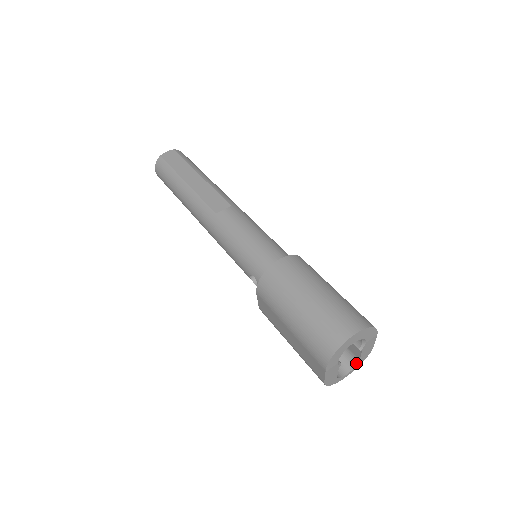
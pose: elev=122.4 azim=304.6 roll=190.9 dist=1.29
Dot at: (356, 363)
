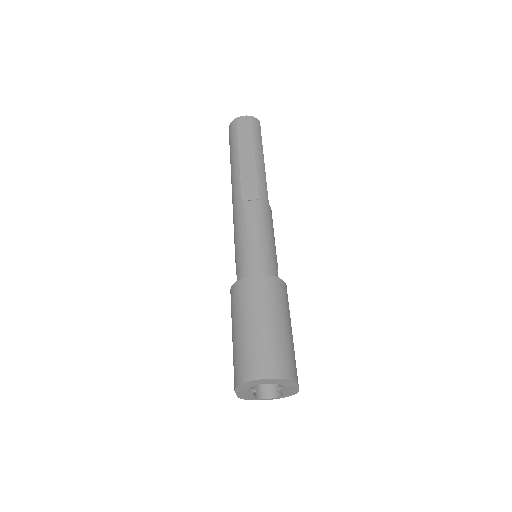
Dot at: (280, 395)
